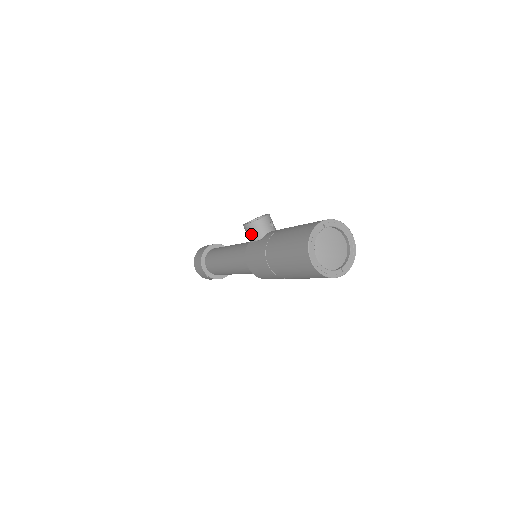
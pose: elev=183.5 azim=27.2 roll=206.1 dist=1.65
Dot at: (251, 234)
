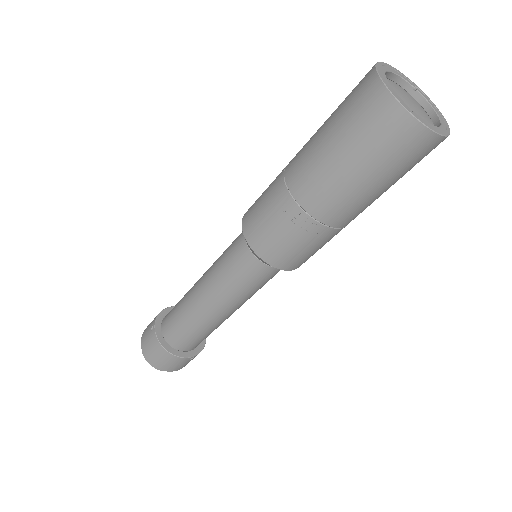
Dot at: occluded
